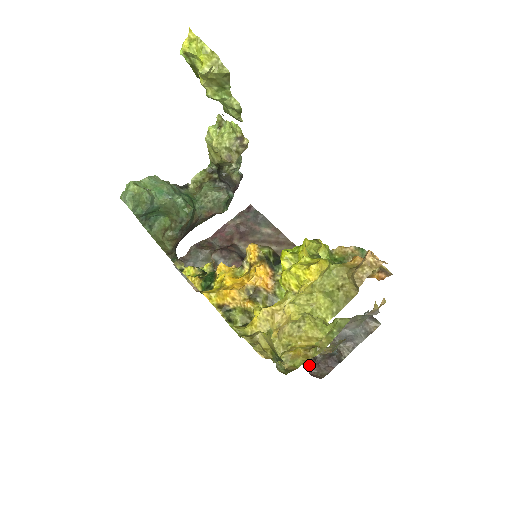
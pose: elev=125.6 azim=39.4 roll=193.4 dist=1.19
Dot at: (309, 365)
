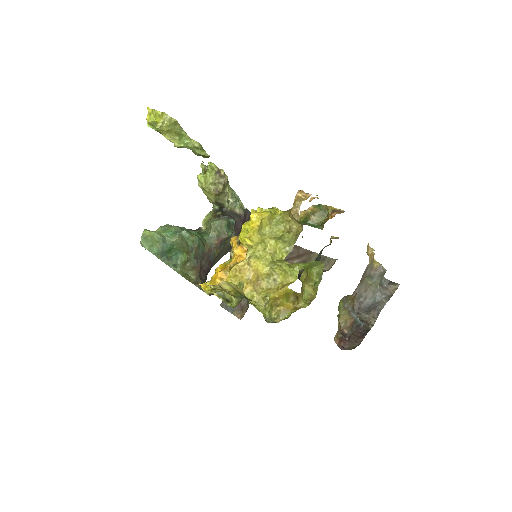
Dot at: (340, 343)
